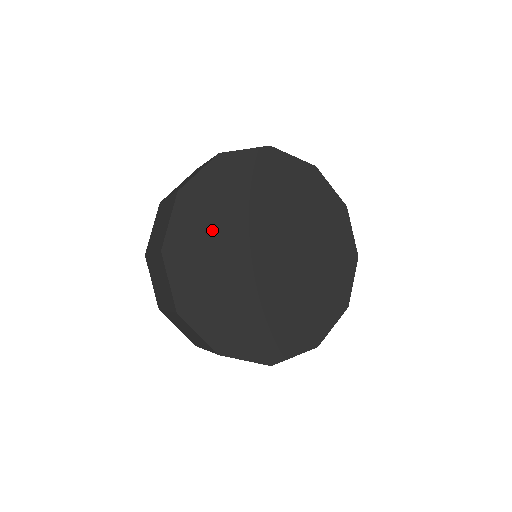
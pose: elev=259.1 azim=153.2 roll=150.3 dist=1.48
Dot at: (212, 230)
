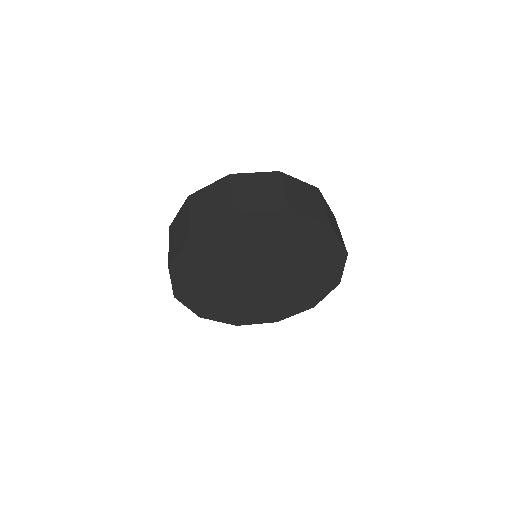
Dot at: (205, 278)
